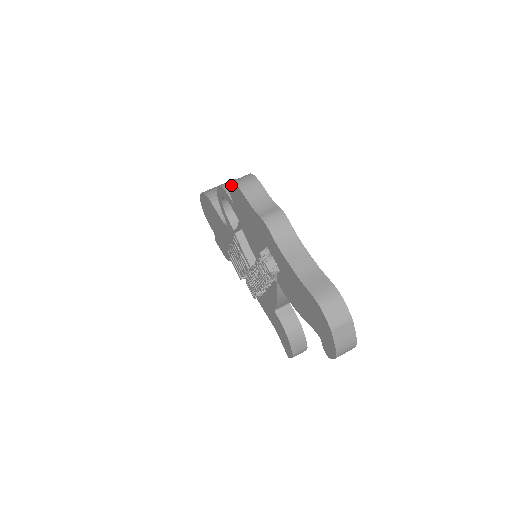
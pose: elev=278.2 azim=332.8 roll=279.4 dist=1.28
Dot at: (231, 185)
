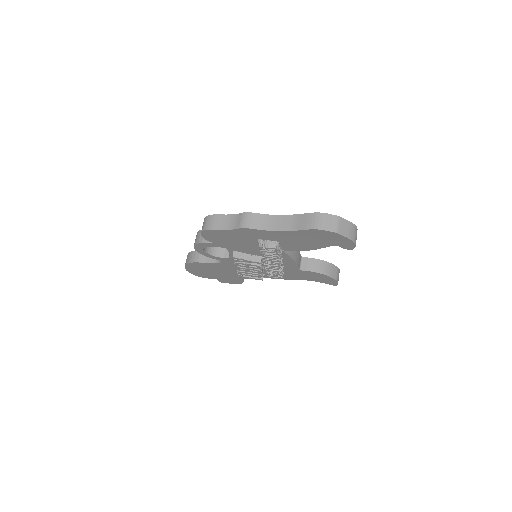
Dot at: (203, 235)
